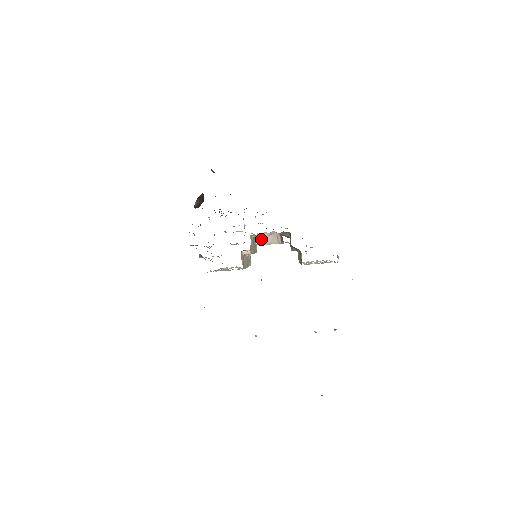
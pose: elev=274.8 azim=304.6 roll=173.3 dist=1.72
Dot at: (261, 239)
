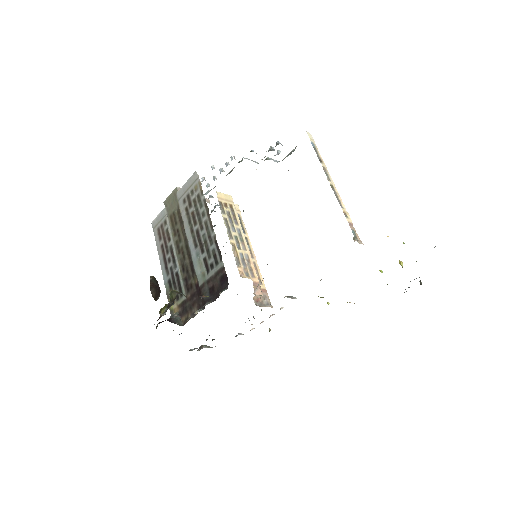
Dot at: occluded
